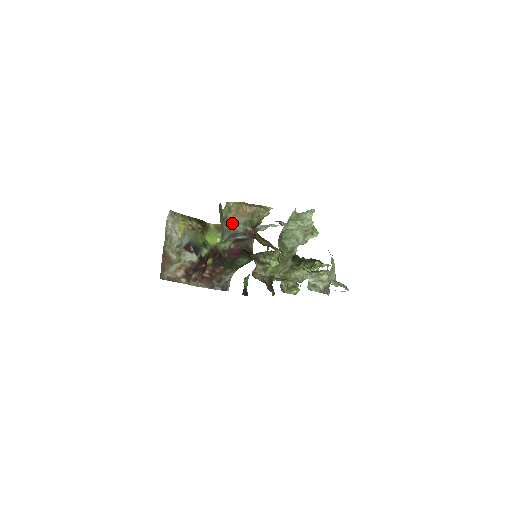
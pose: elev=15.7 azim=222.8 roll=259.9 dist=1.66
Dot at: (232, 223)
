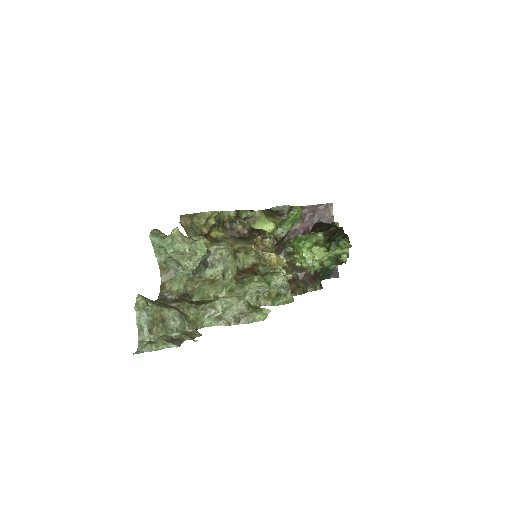
Dot at: occluded
